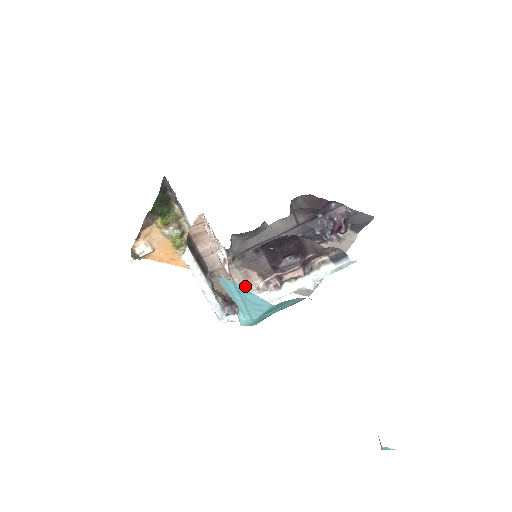
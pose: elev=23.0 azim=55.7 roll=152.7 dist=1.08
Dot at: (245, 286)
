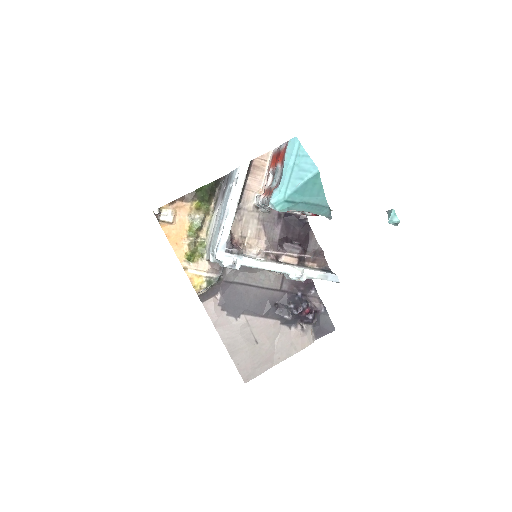
Dot at: (250, 245)
